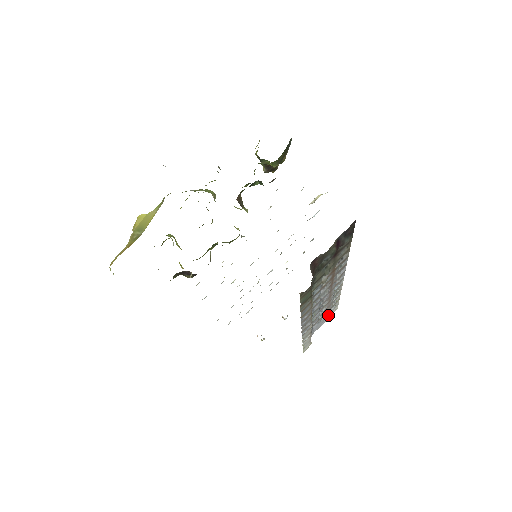
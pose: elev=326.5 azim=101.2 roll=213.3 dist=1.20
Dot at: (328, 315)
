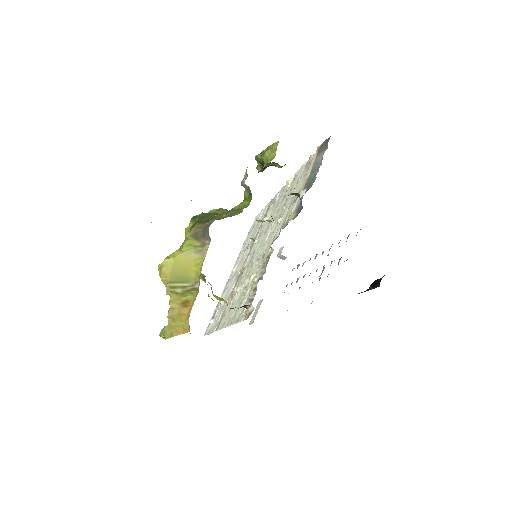
Dot at: occluded
